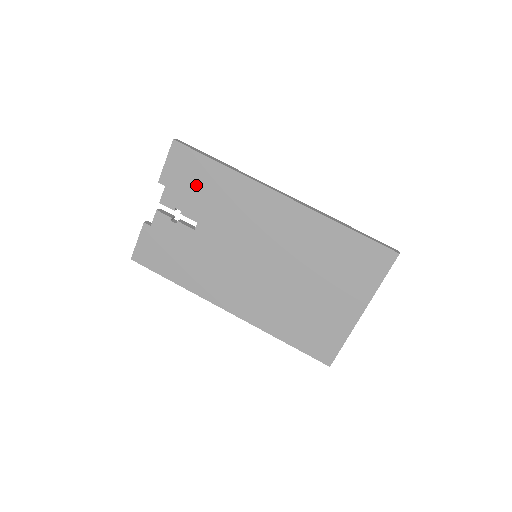
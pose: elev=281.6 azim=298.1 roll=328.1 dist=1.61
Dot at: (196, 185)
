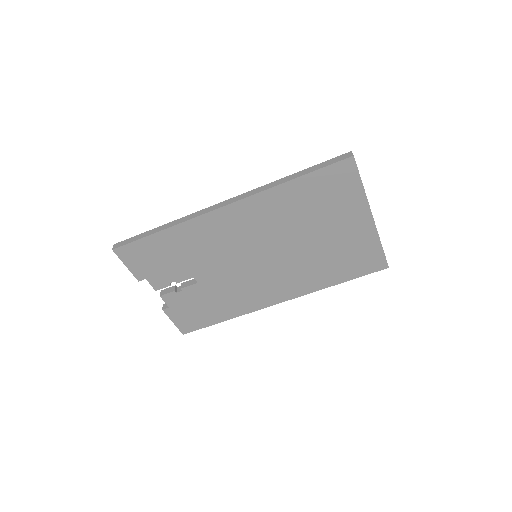
Dot at: (163, 259)
